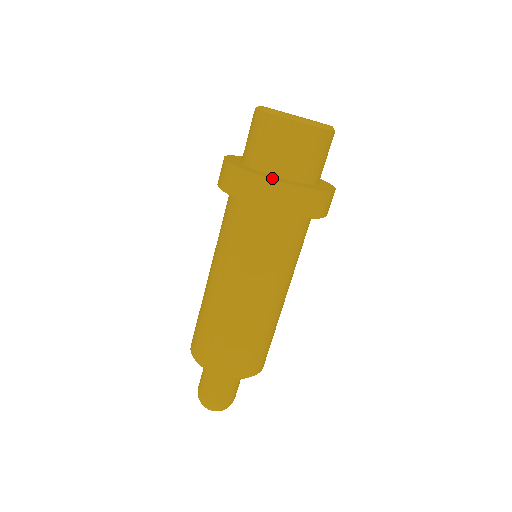
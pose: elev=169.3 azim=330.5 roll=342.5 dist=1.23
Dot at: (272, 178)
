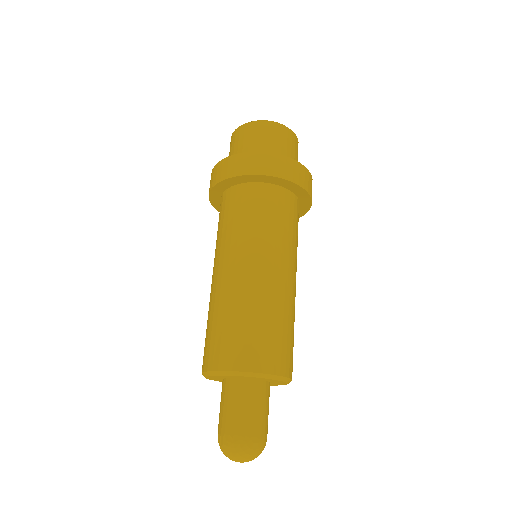
Dot at: (232, 157)
